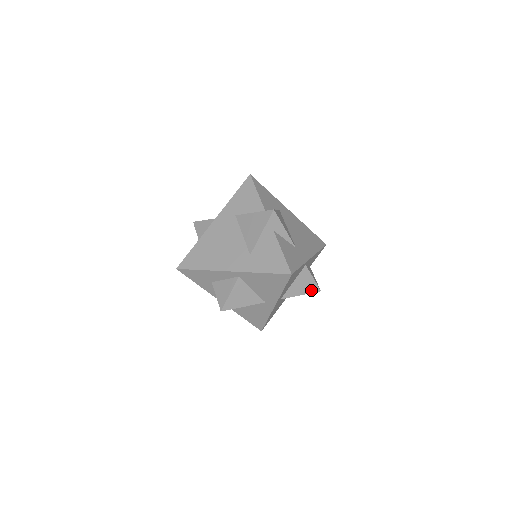
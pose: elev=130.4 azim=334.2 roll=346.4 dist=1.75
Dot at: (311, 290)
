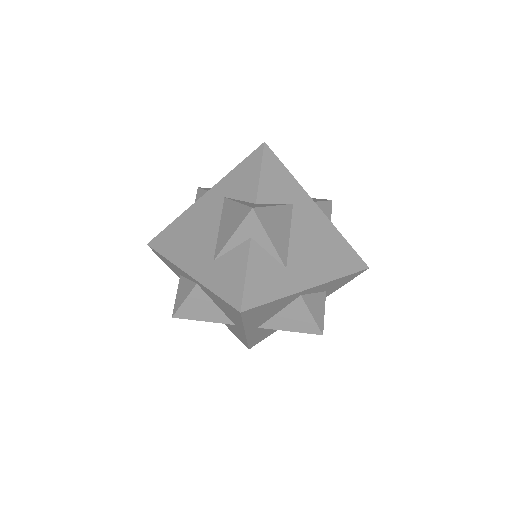
Dot at: (307, 329)
